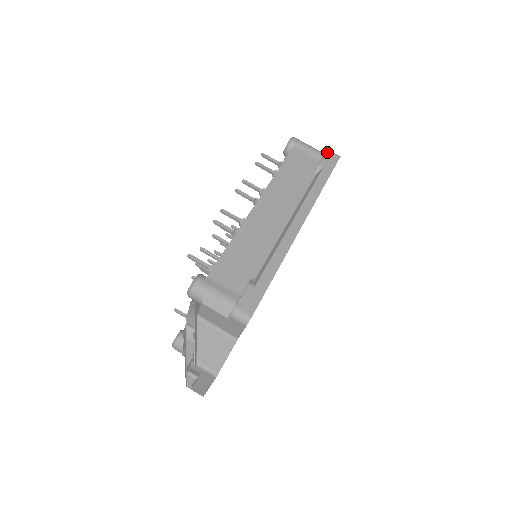
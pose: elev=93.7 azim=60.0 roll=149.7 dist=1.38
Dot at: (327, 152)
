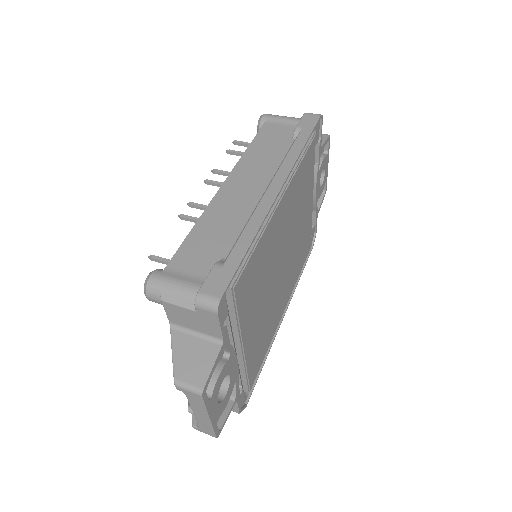
Dot at: (304, 114)
